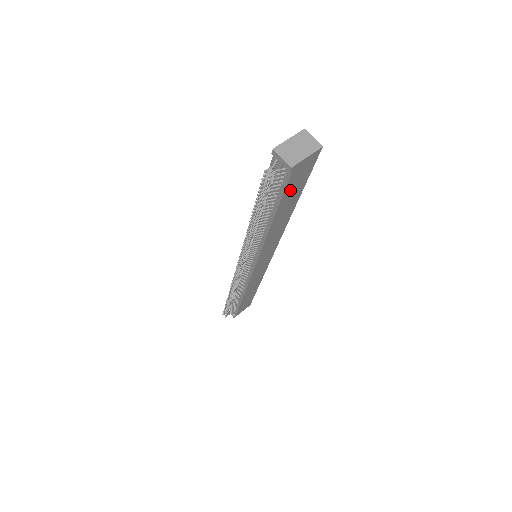
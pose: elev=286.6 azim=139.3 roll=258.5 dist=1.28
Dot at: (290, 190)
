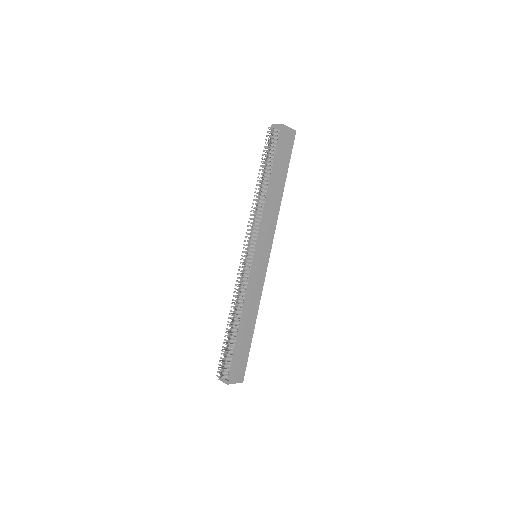
Dot at: (281, 154)
